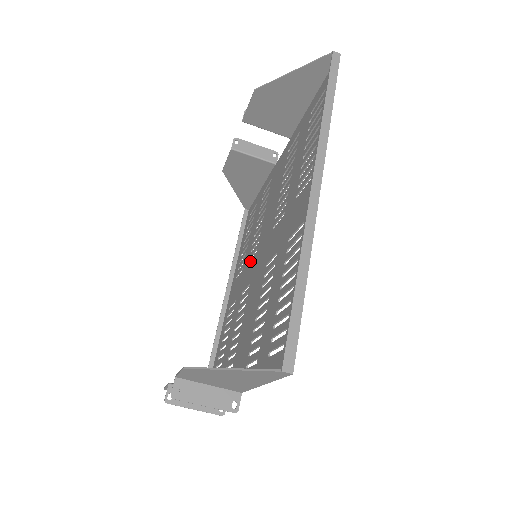
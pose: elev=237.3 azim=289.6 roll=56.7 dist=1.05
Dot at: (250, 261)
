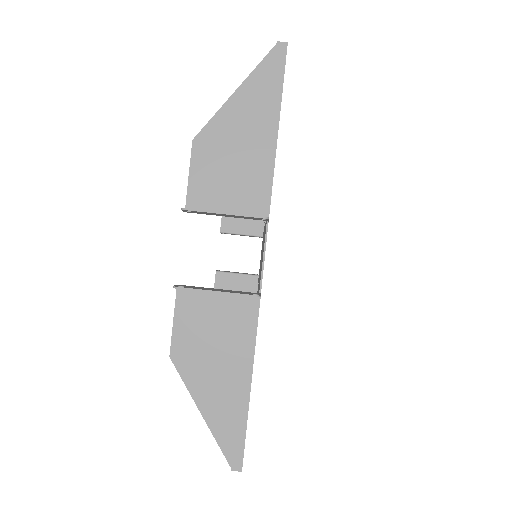
Dot at: occluded
